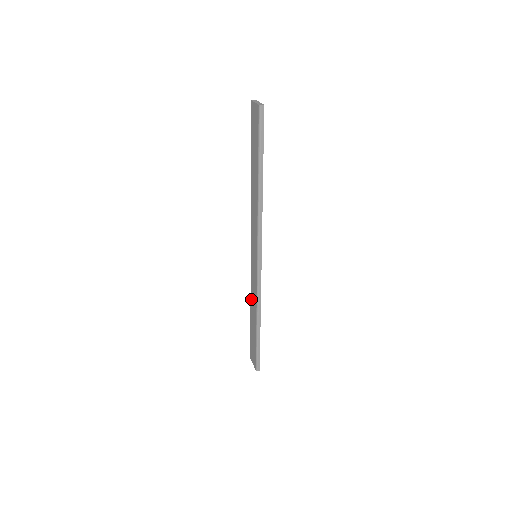
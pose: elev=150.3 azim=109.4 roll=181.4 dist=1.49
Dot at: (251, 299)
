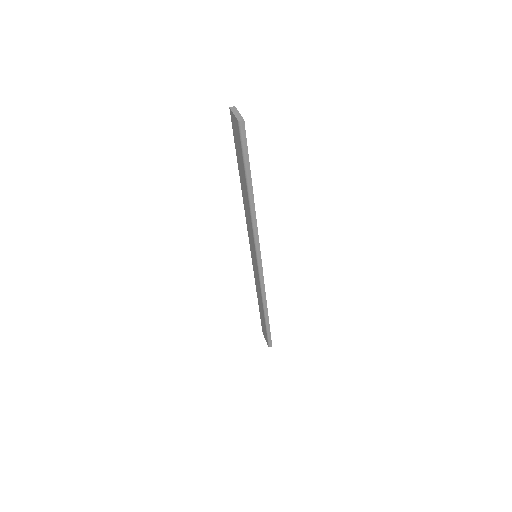
Dot at: (256, 289)
